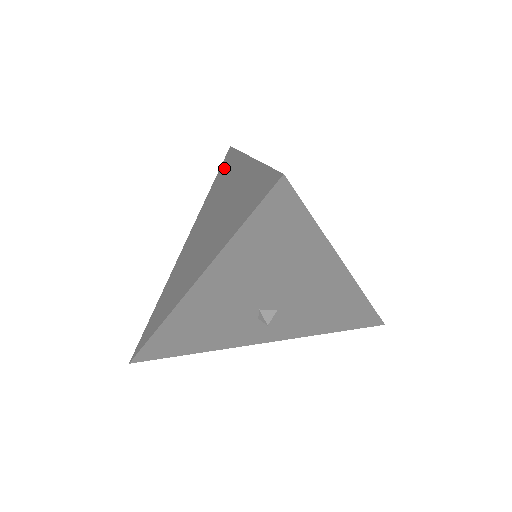
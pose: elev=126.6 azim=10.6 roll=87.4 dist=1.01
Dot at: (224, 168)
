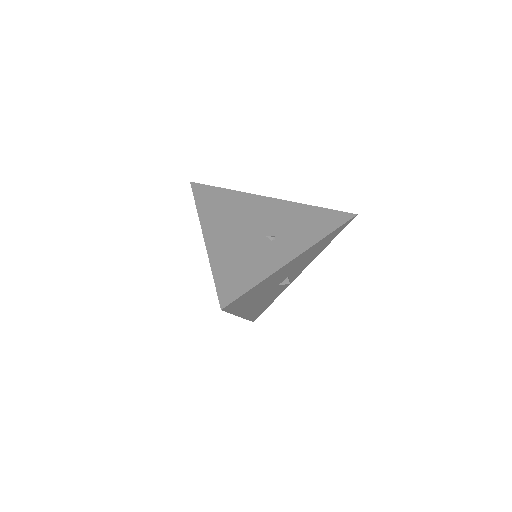
Dot at: occluded
